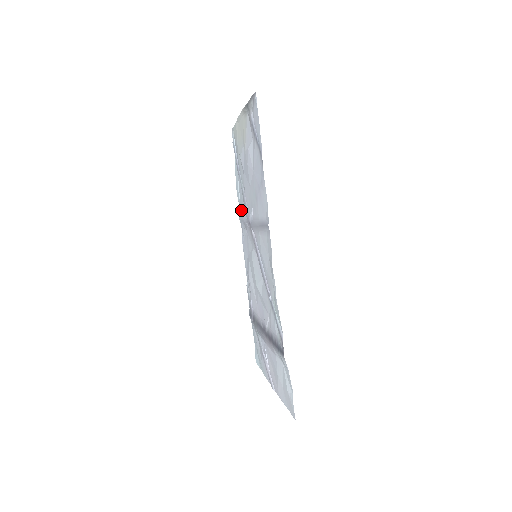
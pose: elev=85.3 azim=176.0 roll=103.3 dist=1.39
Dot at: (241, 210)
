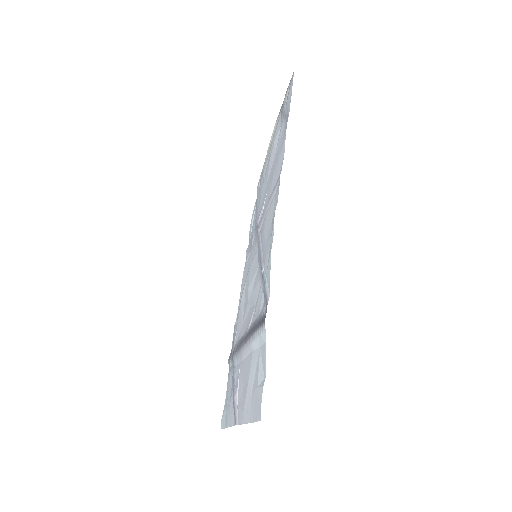
Dot at: (250, 239)
